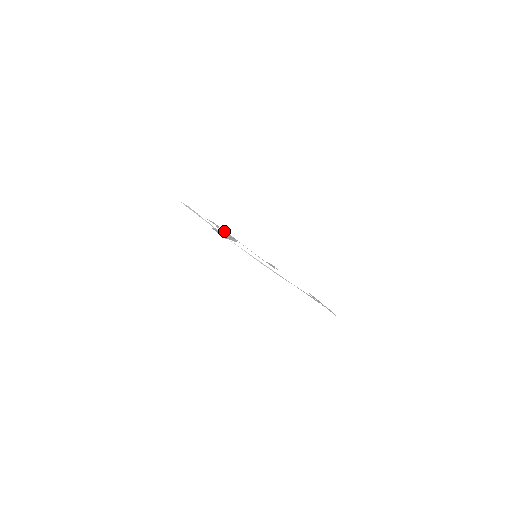
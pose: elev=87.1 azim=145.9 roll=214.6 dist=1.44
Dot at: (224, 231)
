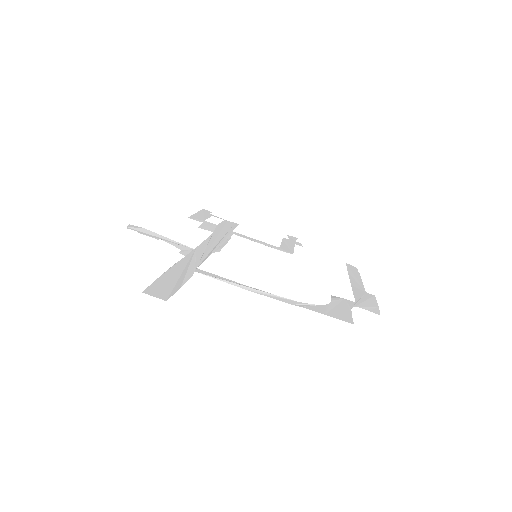
Dot at: (213, 226)
